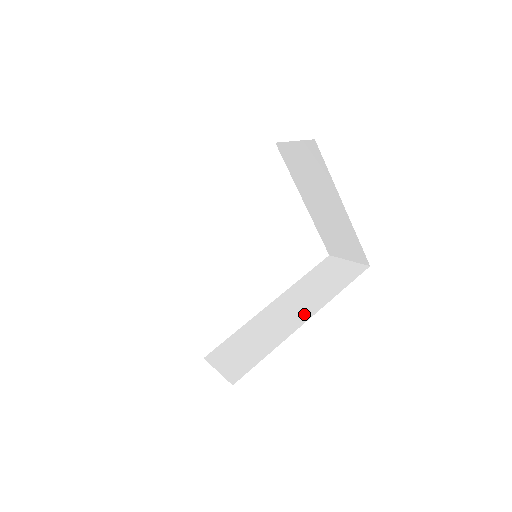
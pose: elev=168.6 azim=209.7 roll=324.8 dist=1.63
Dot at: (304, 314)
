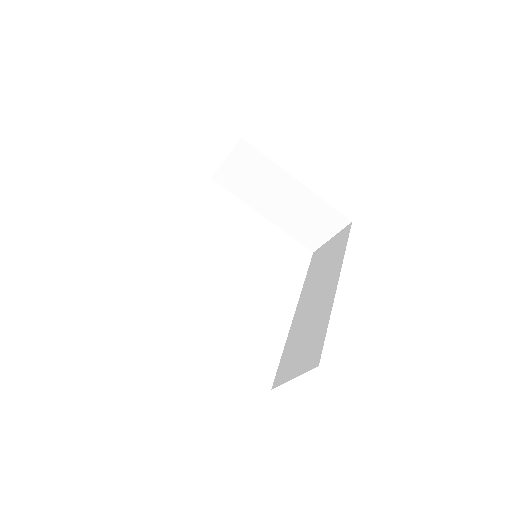
Dot at: (331, 283)
